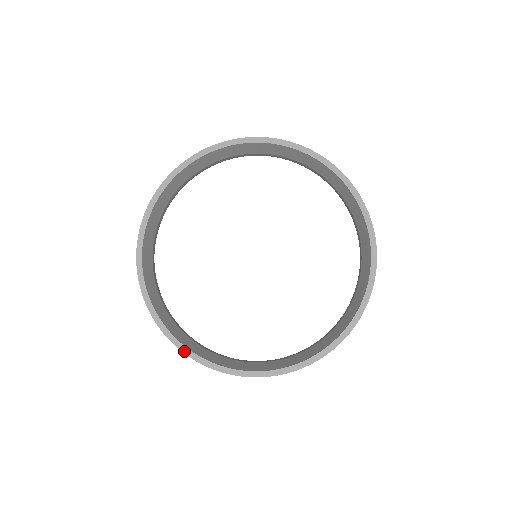
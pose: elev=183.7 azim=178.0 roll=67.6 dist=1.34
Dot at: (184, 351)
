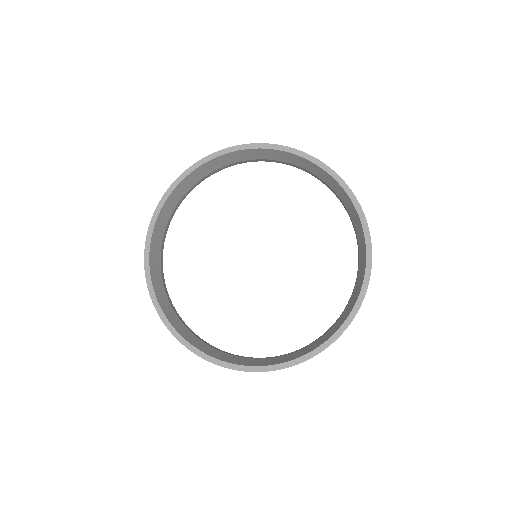
Dot at: (150, 292)
